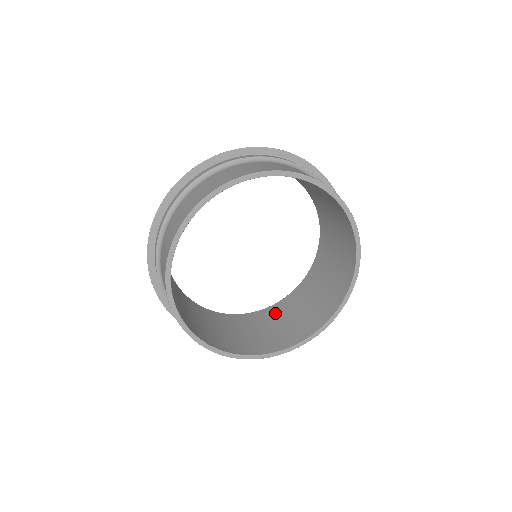
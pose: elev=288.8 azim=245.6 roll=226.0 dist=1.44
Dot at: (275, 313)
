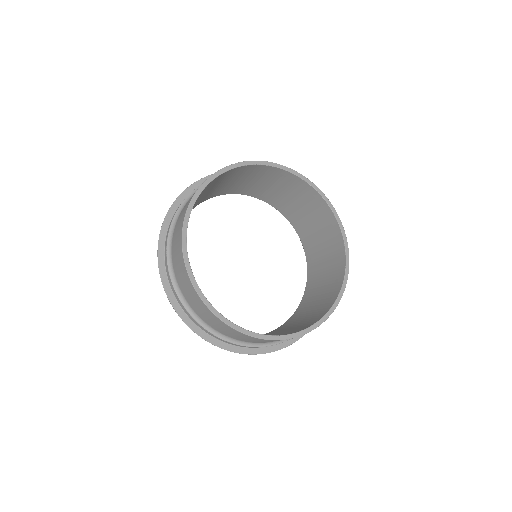
Dot at: (314, 274)
